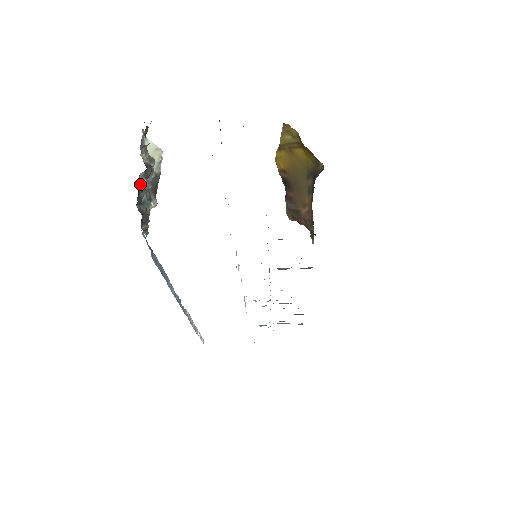
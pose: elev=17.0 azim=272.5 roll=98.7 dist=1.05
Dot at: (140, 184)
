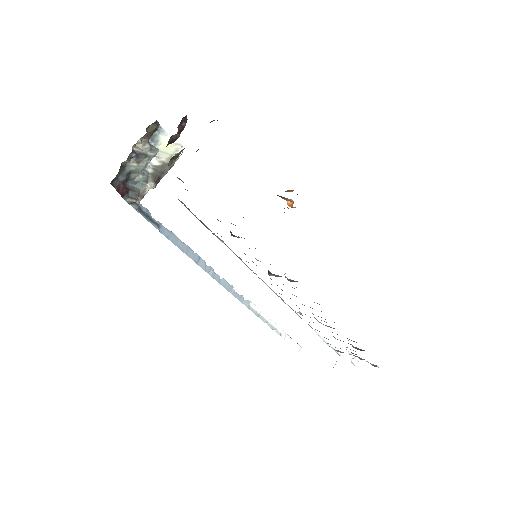
Dot at: (130, 167)
